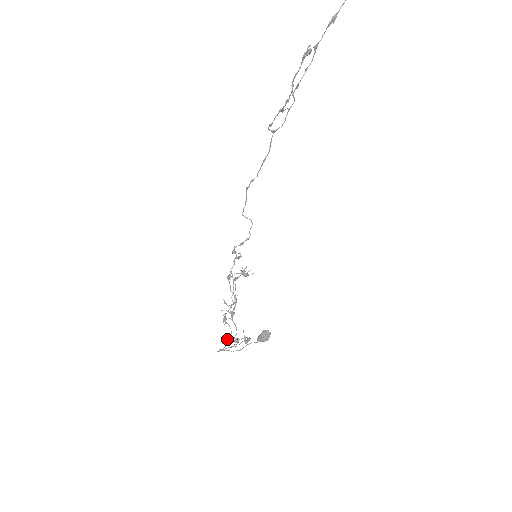
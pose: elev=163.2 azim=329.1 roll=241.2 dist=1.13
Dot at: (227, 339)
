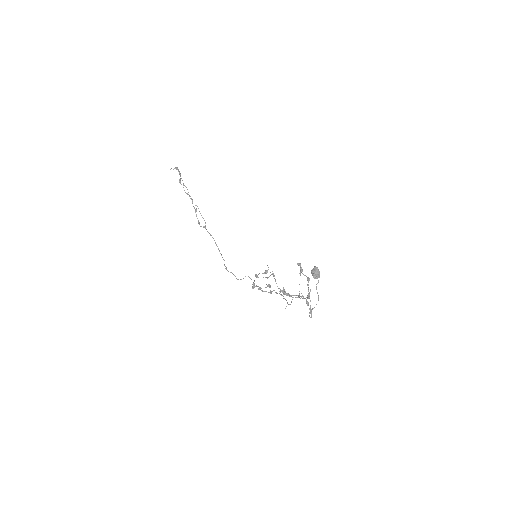
Dot at: occluded
